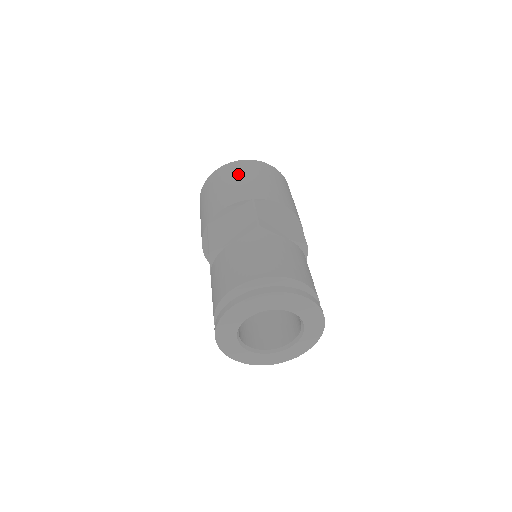
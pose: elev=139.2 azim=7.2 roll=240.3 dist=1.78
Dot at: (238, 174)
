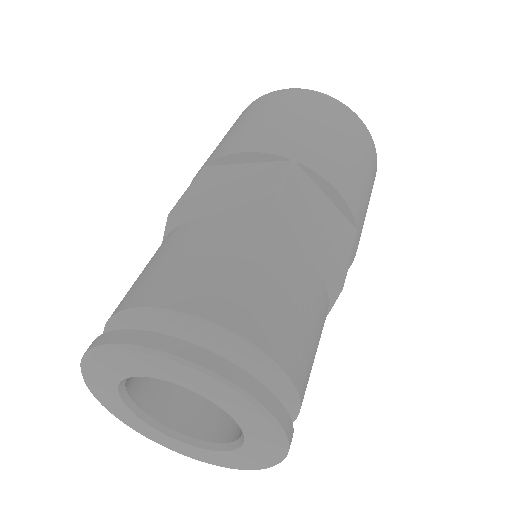
Dot at: occluded
